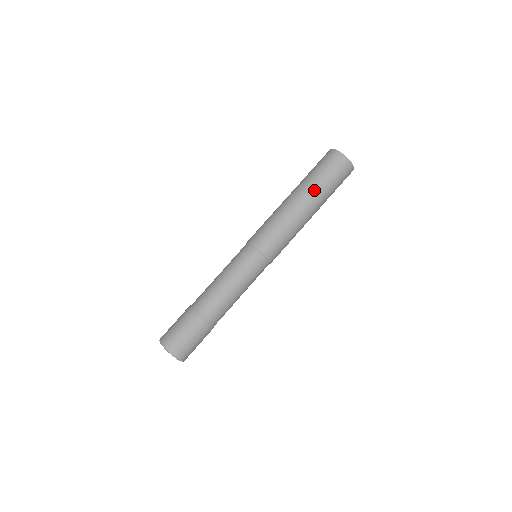
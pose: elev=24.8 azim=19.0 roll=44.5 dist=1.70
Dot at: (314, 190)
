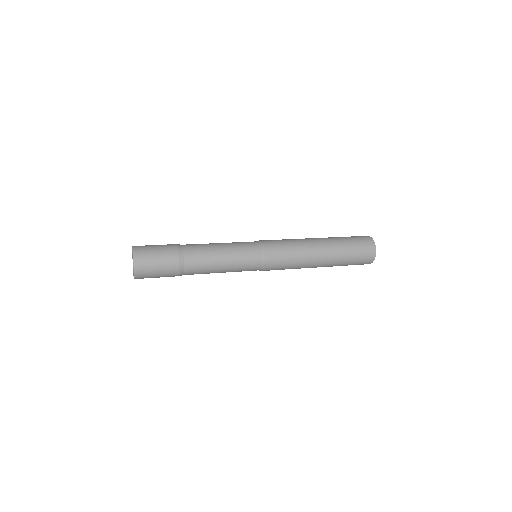
Dot at: (335, 242)
